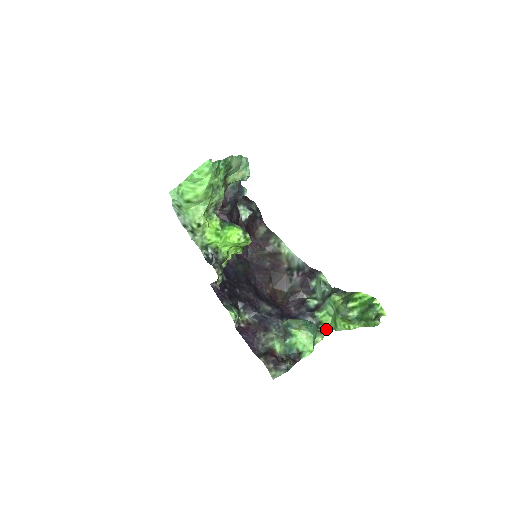
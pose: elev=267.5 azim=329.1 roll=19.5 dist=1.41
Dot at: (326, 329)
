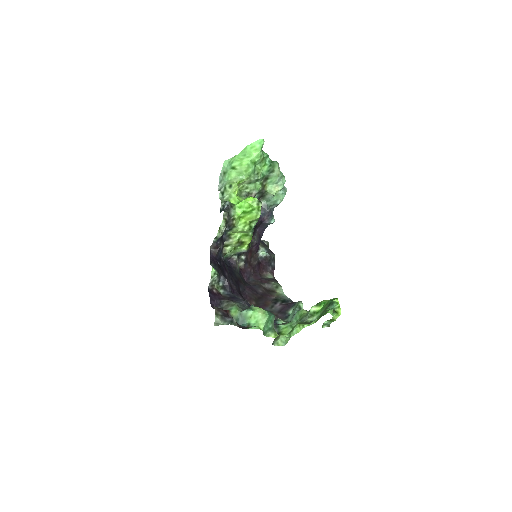
Dot at: (282, 344)
